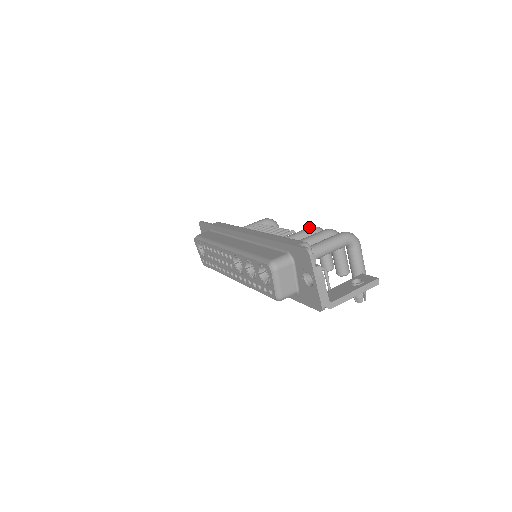
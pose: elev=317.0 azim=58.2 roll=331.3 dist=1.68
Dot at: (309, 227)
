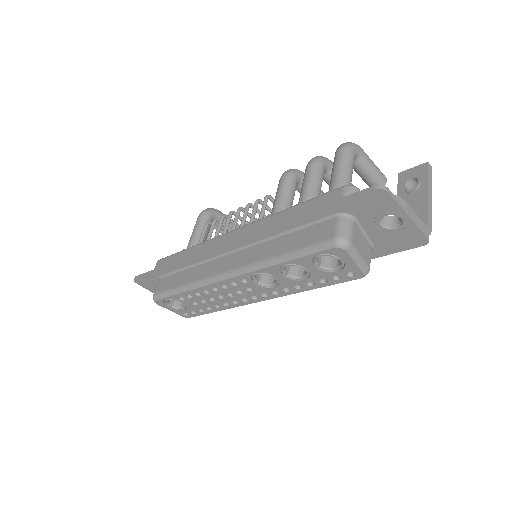
Dot at: (282, 177)
